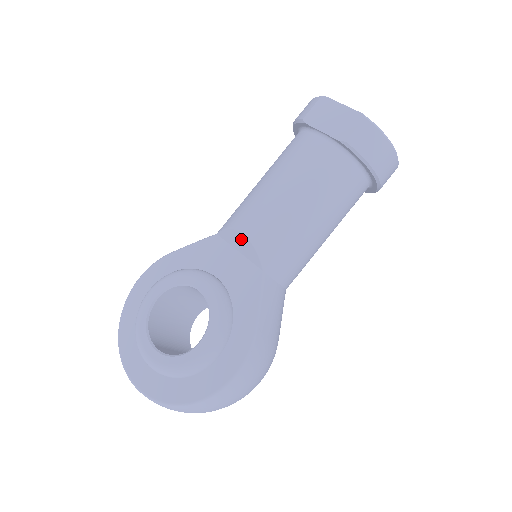
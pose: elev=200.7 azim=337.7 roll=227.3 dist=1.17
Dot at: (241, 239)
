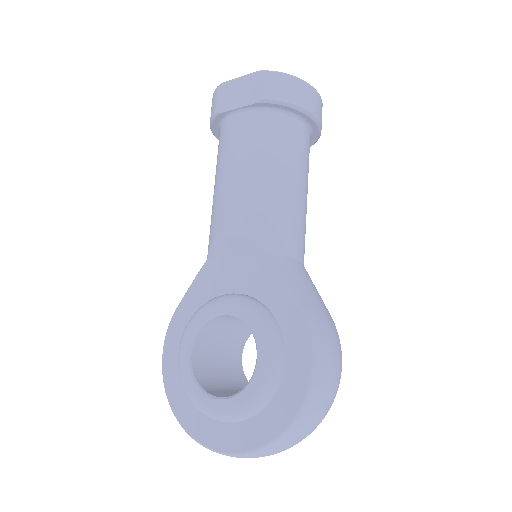
Dot at: (231, 242)
